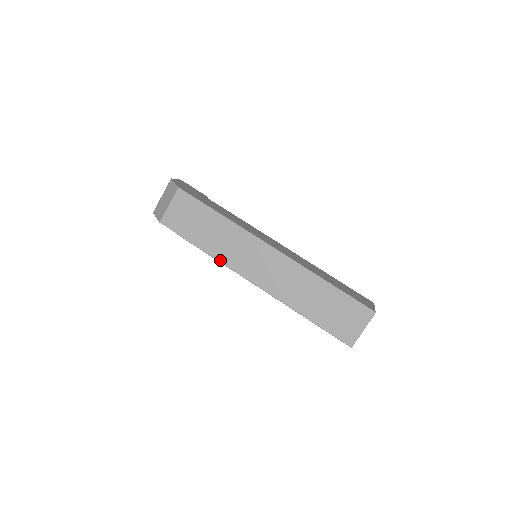
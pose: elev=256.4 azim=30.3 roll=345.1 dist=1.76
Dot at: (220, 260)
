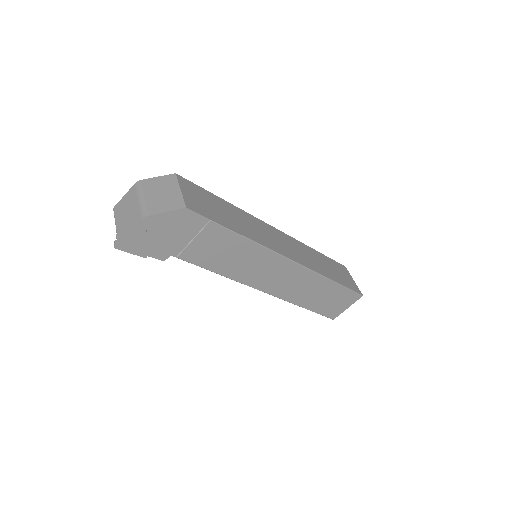
Dot at: (260, 243)
